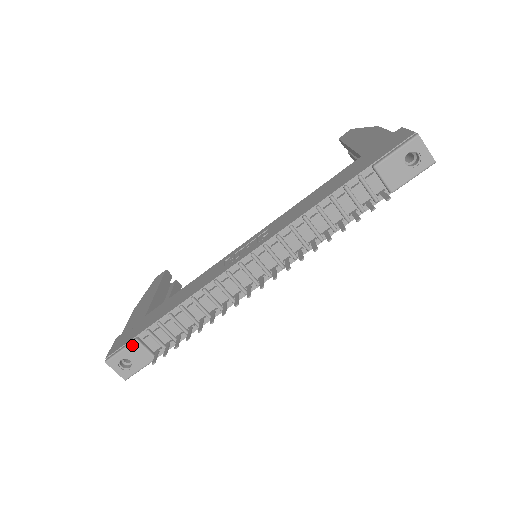
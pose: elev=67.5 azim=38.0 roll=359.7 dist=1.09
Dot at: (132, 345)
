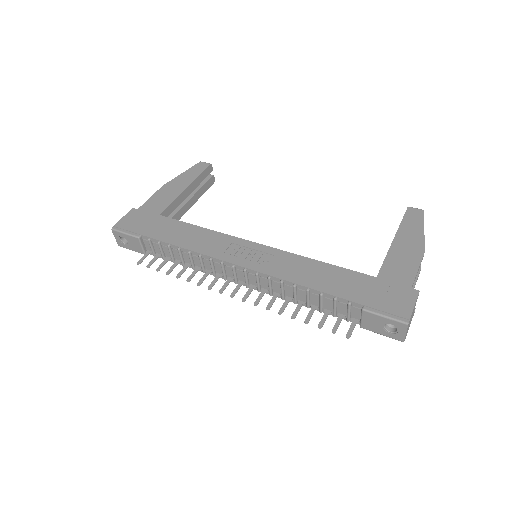
Dot at: (134, 238)
